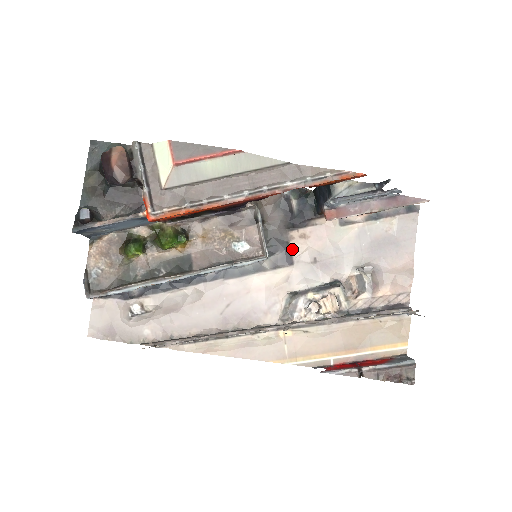
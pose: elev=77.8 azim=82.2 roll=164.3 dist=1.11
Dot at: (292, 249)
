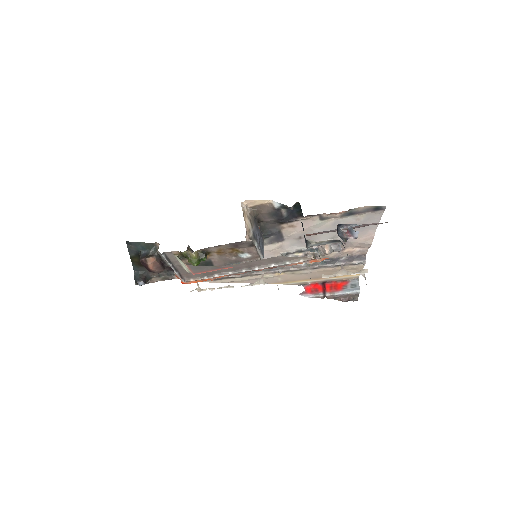
Dot at: (283, 233)
